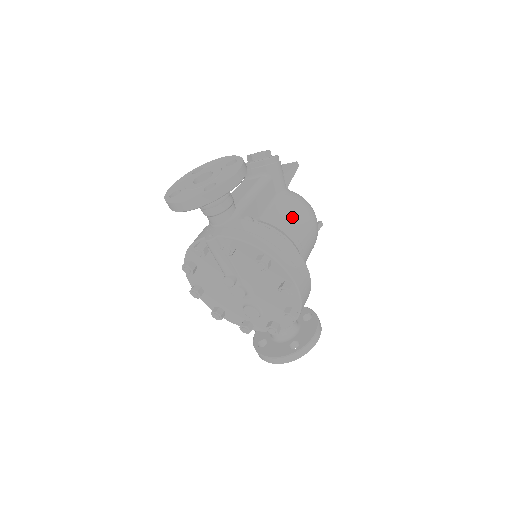
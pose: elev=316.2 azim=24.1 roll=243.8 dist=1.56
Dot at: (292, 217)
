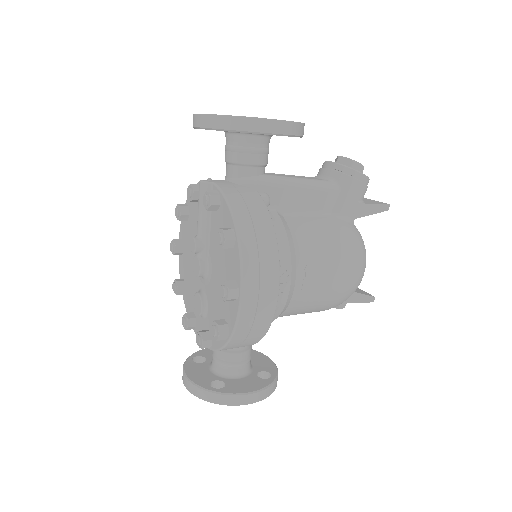
Dot at: (322, 241)
